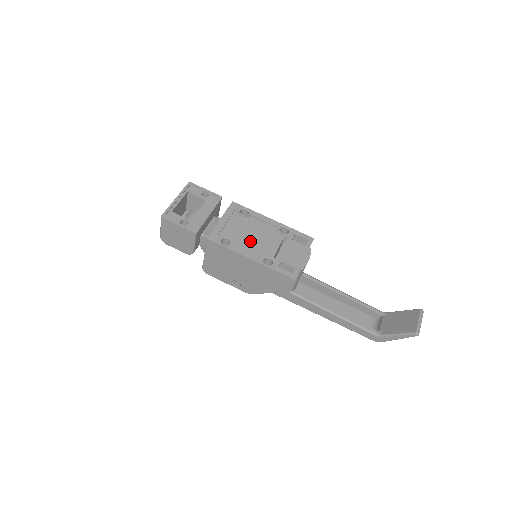
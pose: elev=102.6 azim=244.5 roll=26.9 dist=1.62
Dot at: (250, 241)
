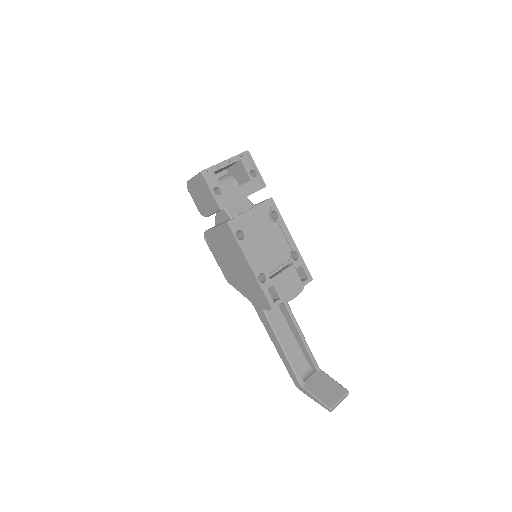
Dot at: (261, 248)
